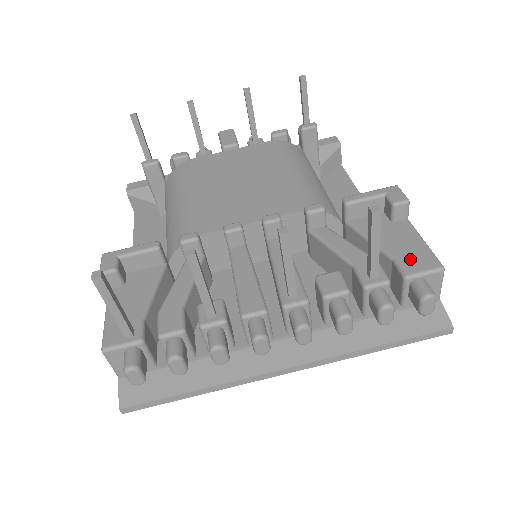
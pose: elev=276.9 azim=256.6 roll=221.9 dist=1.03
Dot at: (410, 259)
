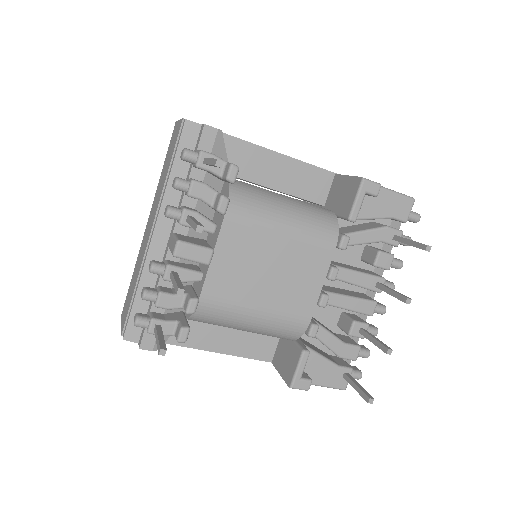
Dot at: (400, 211)
